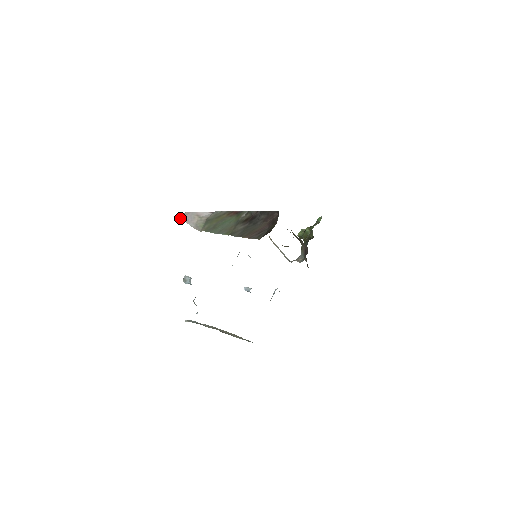
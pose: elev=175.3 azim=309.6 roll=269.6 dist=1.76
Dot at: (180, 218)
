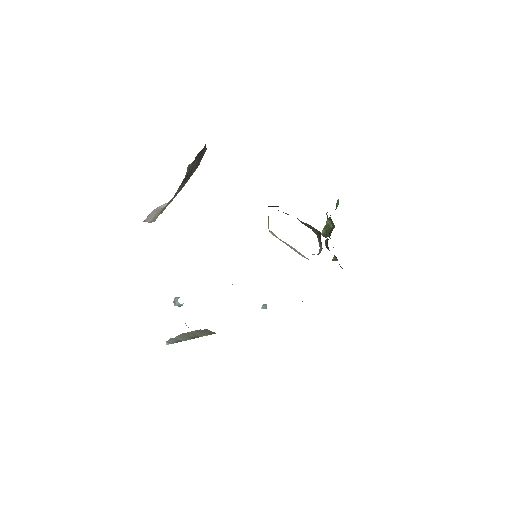
Dot at: (143, 221)
